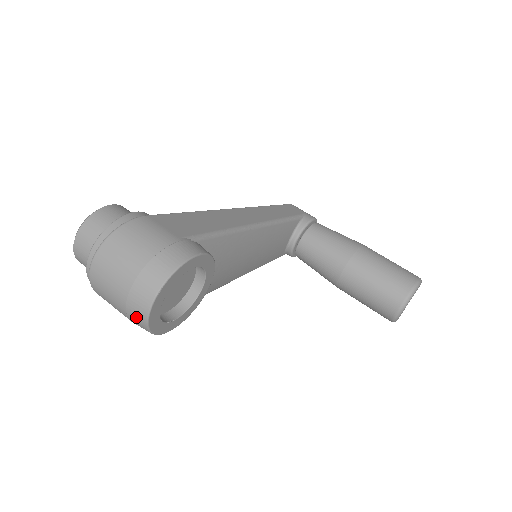
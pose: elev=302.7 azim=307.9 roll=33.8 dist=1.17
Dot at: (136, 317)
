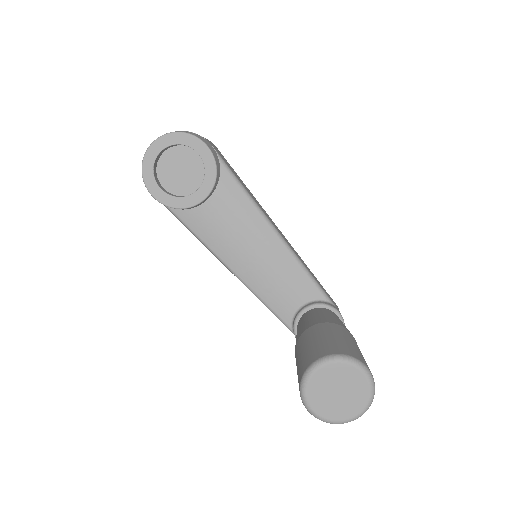
Dot at: occluded
